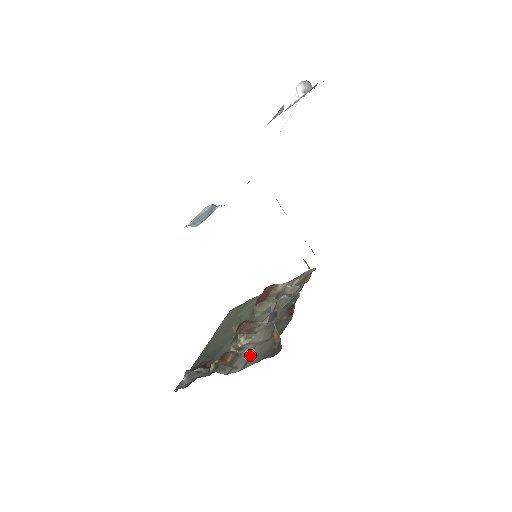
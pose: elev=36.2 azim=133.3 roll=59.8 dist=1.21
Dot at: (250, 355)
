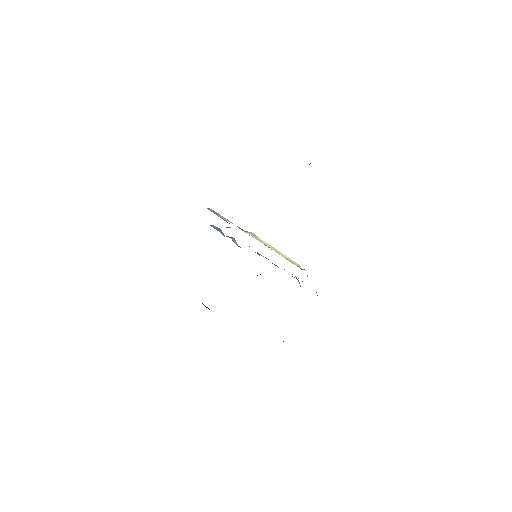
Dot at: occluded
